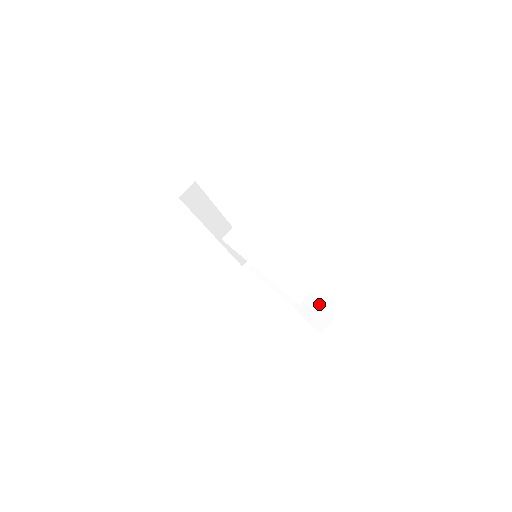
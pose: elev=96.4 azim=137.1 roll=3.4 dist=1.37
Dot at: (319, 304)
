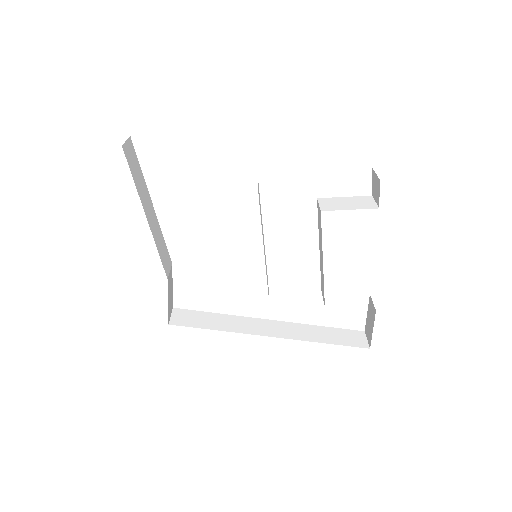
Dot at: (360, 197)
